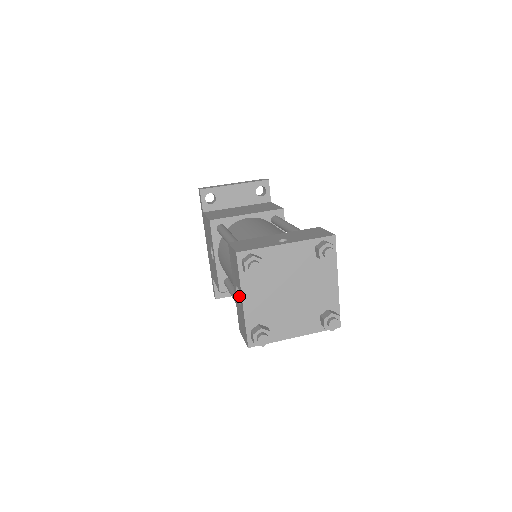
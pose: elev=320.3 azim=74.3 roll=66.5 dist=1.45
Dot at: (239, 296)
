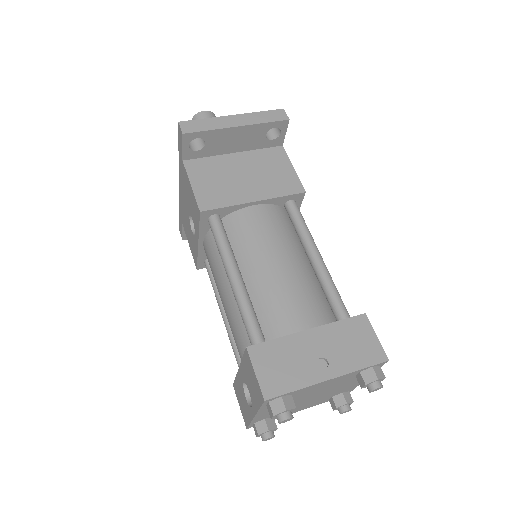
Dot at: (245, 385)
